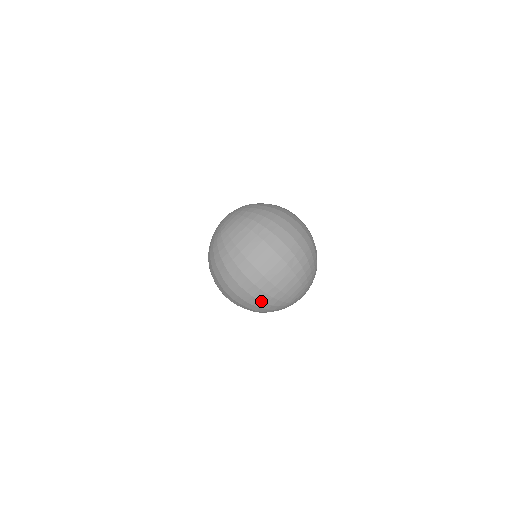
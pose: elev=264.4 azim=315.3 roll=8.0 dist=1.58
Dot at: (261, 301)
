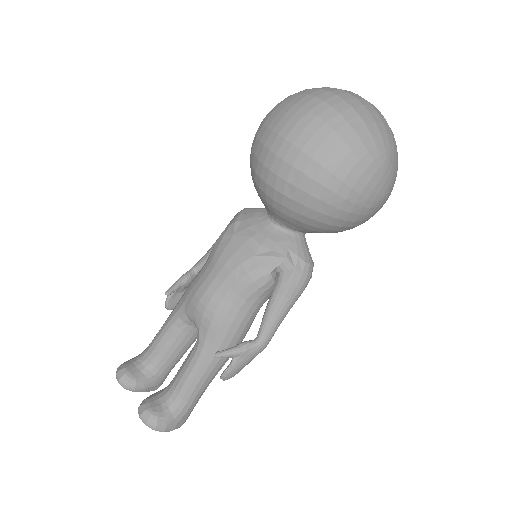
Dot at: (361, 118)
